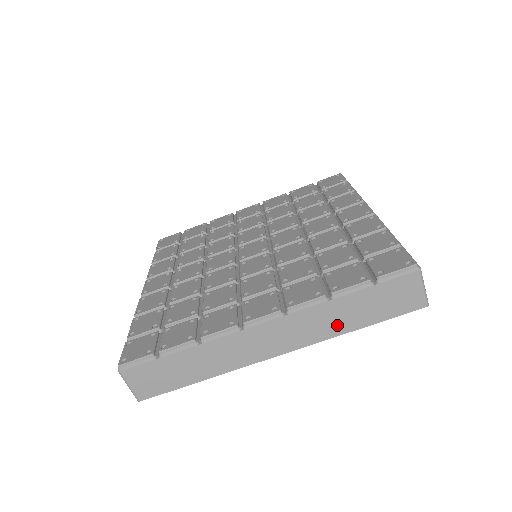
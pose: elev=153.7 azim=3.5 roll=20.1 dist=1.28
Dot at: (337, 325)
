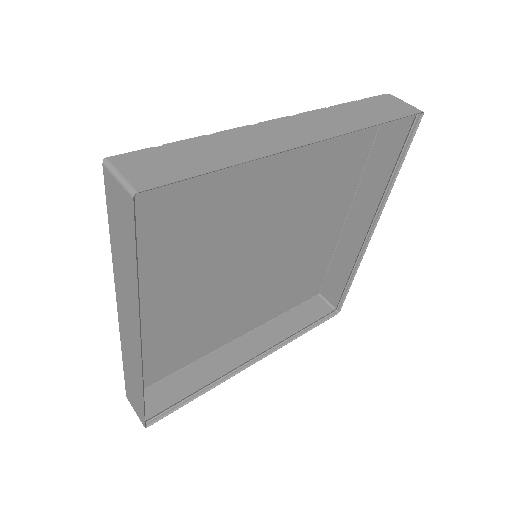
Dot at: (130, 282)
